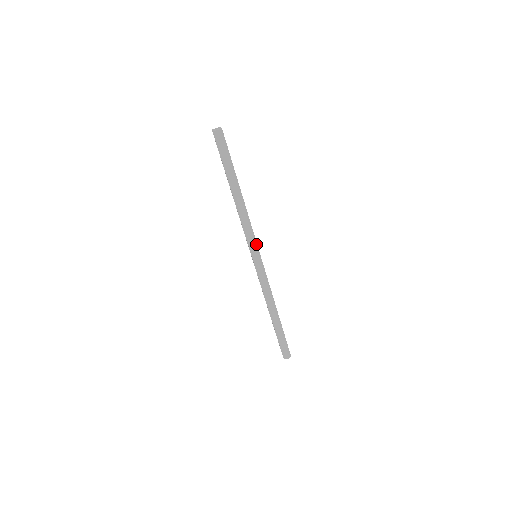
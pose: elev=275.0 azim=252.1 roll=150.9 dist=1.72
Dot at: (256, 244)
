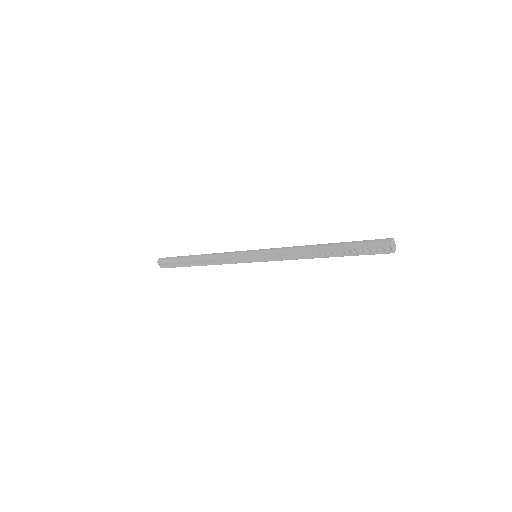
Dot at: (244, 251)
